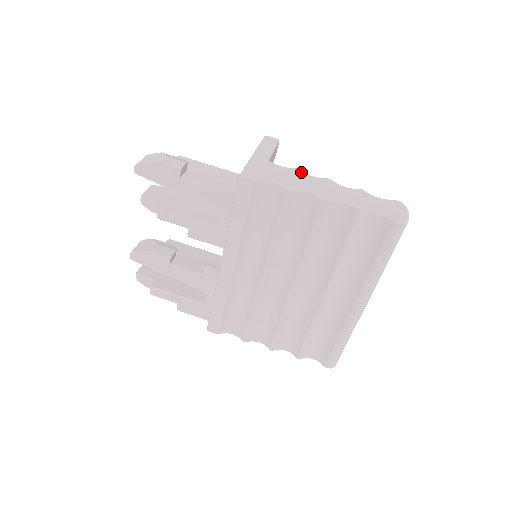
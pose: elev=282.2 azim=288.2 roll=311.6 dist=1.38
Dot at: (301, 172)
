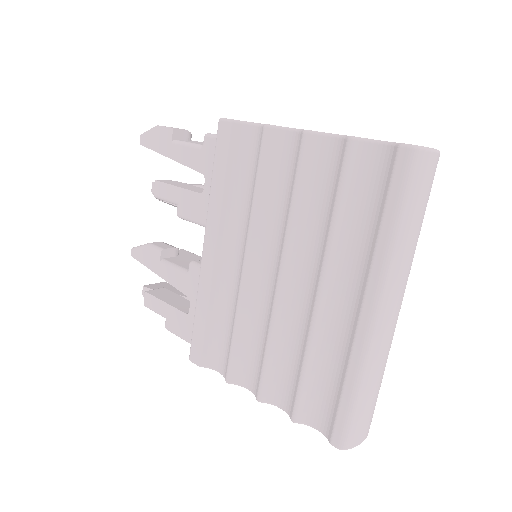
Dot at: occluded
